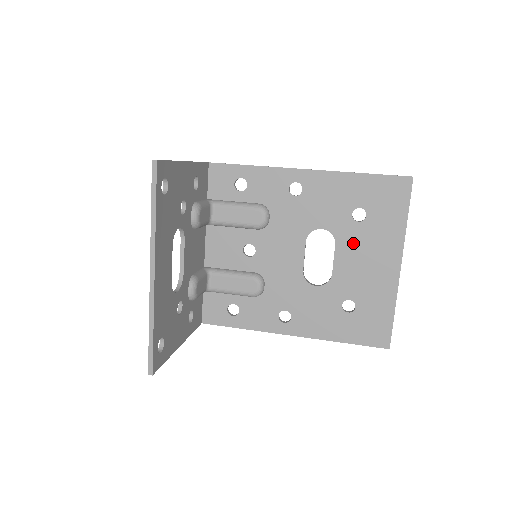
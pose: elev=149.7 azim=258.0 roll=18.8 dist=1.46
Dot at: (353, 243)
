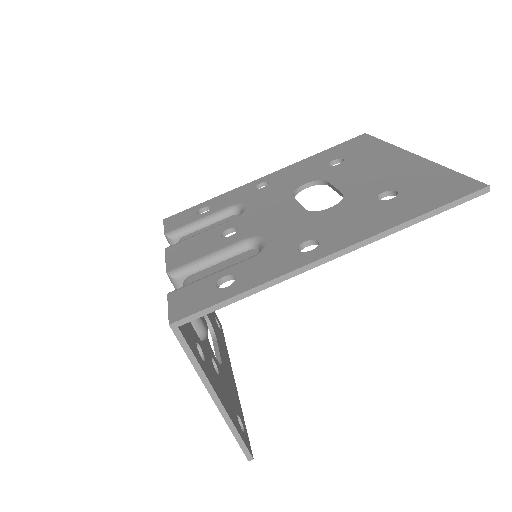
Dot at: occluded
